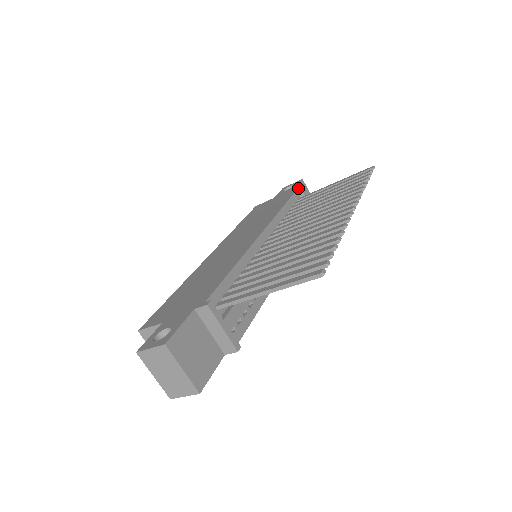
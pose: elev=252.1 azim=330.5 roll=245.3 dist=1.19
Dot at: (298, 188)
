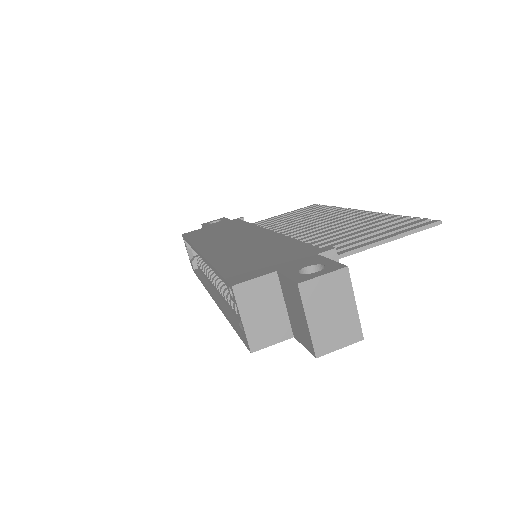
Dot at: (239, 218)
